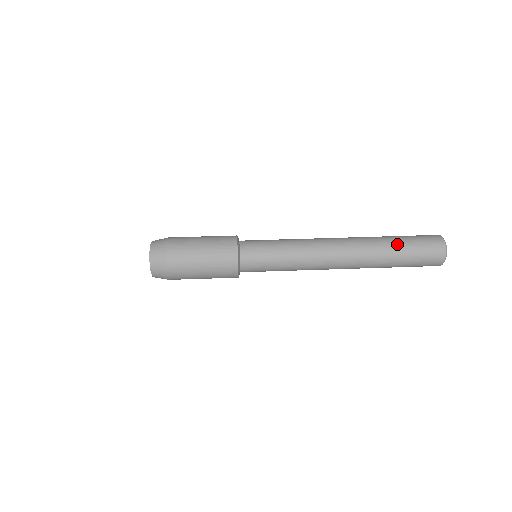
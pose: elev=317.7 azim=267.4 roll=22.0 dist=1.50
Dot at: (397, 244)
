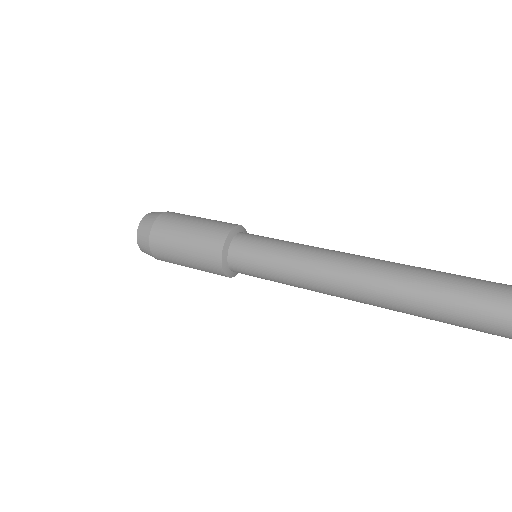
Dot at: (453, 277)
